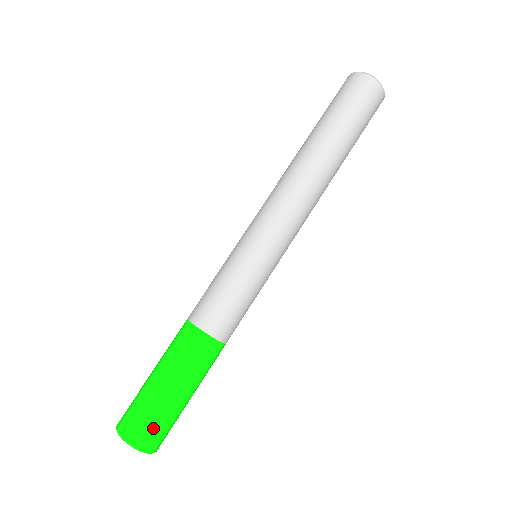
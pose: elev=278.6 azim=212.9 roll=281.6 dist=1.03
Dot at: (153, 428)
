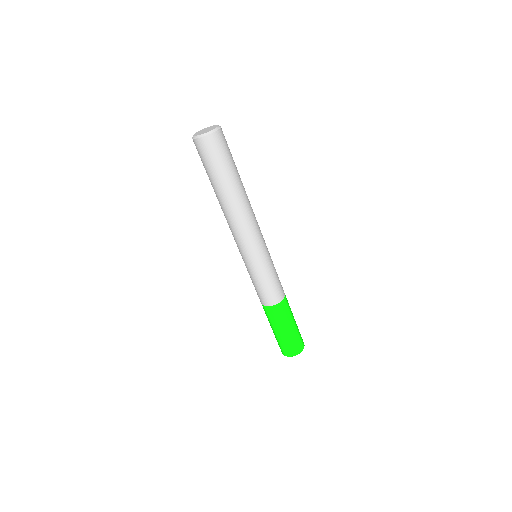
Dot at: (286, 348)
